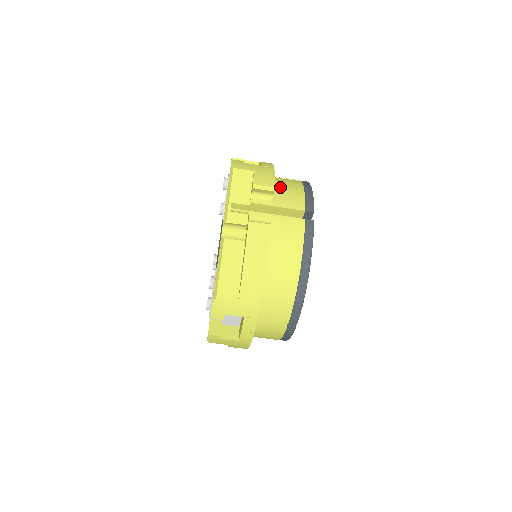
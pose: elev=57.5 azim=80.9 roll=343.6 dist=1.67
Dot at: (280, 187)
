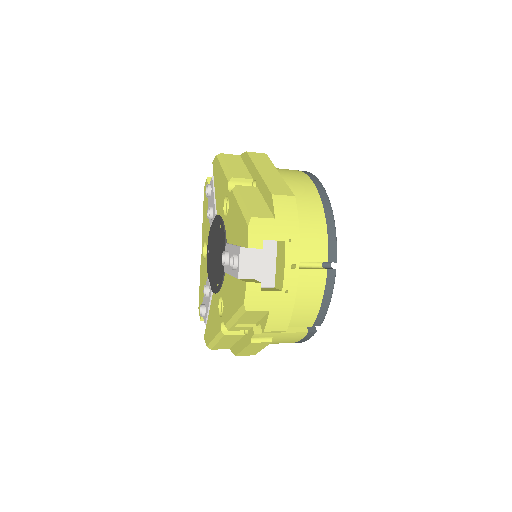
Dot at: (296, 302)
